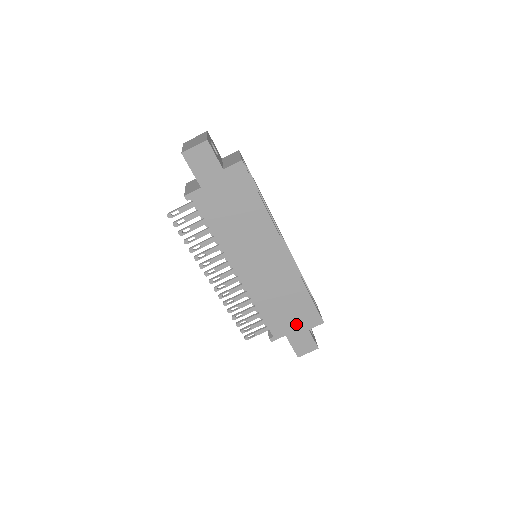
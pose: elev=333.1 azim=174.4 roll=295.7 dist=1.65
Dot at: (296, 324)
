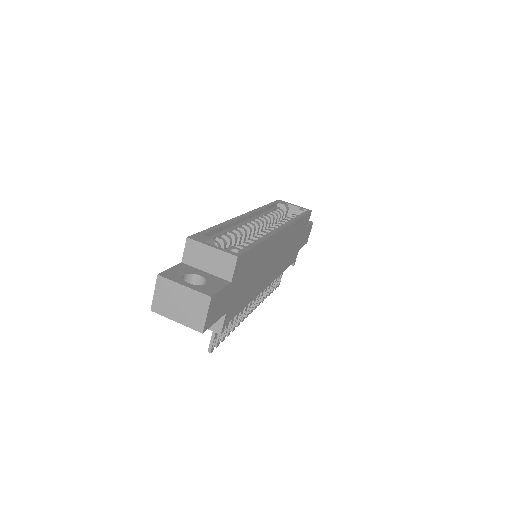
Dot at: (301, 238)
